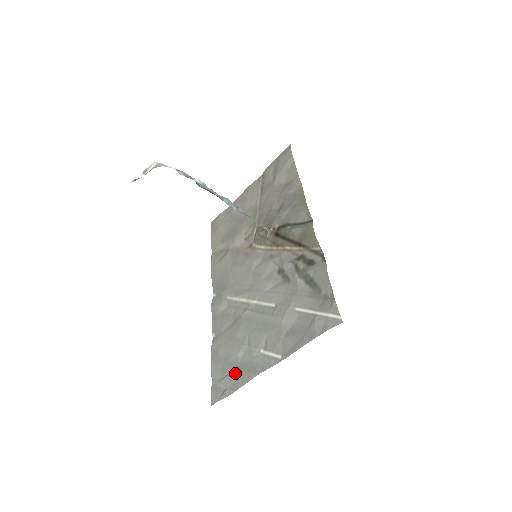
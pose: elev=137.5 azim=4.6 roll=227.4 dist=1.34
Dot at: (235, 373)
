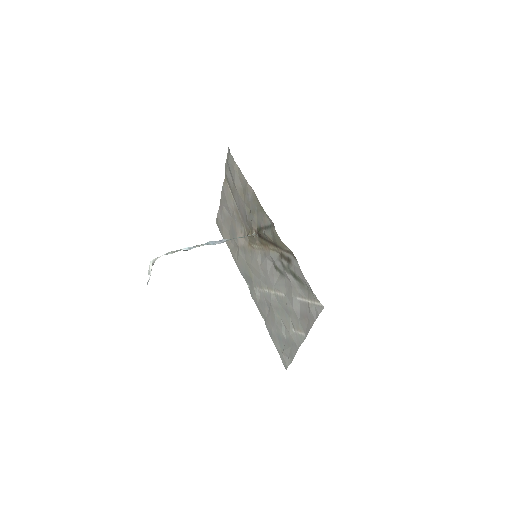
Dot at: (287, 347)
